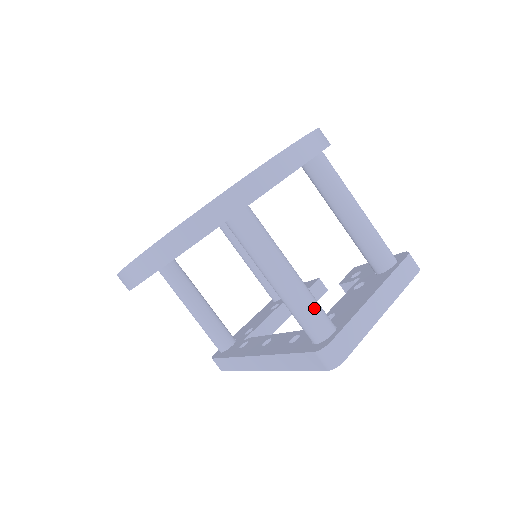
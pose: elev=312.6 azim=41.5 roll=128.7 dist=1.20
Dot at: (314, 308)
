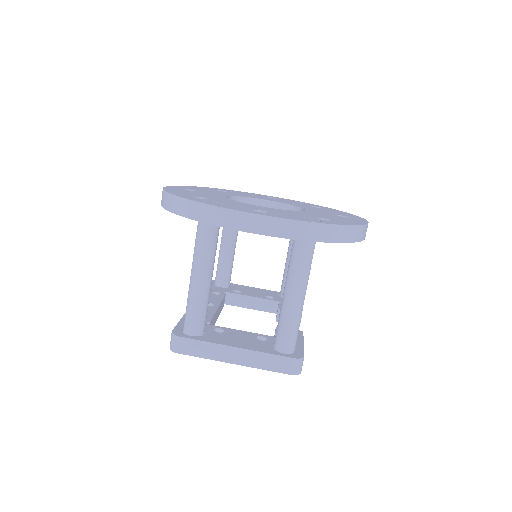
Dot at: (195, 313)
